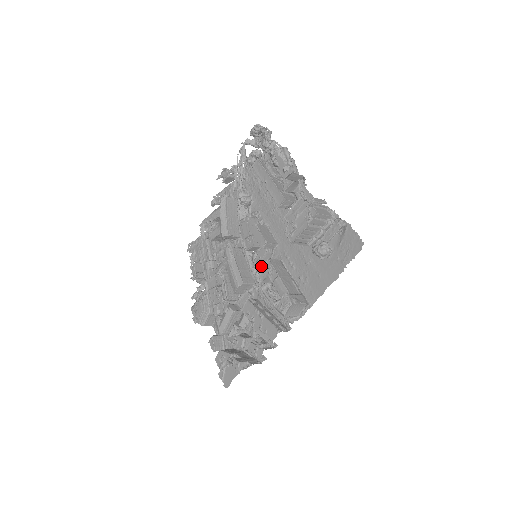
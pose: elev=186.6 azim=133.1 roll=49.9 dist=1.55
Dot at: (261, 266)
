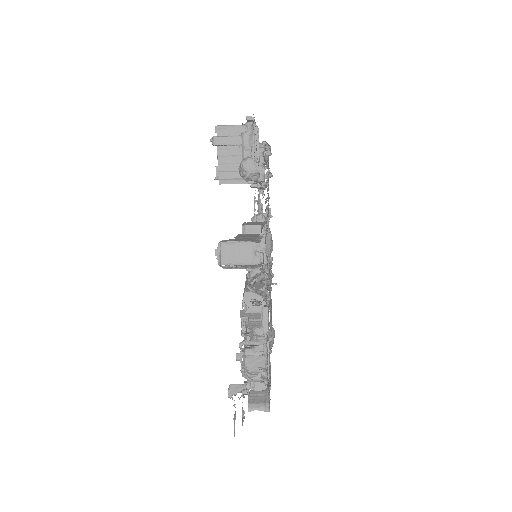
Dot at: occluded
